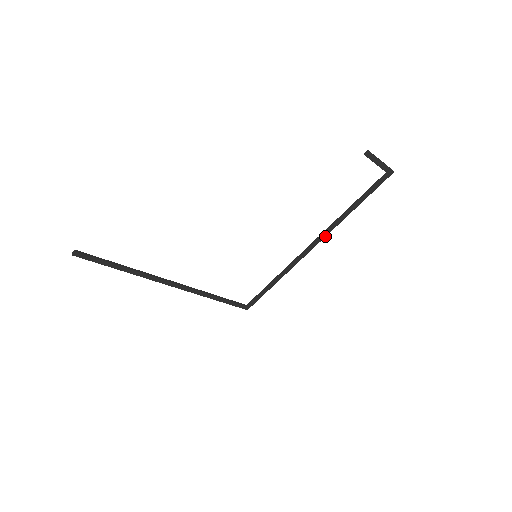
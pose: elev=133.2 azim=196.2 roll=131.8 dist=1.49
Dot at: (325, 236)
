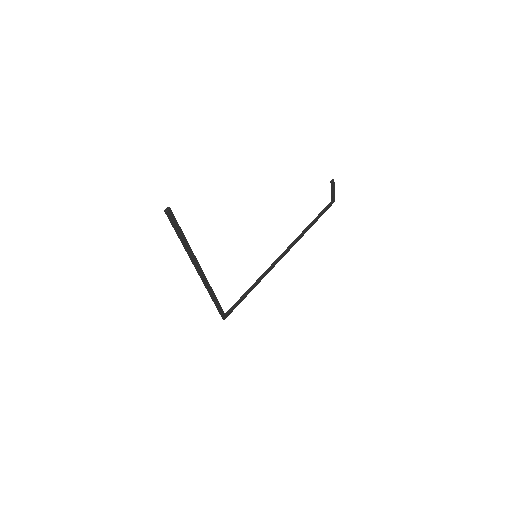
Dot at: occluded
